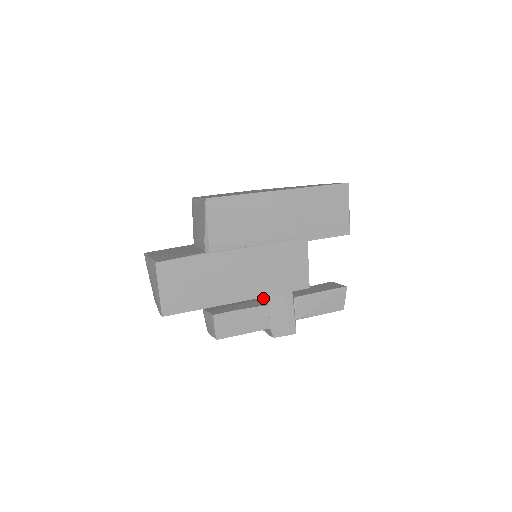
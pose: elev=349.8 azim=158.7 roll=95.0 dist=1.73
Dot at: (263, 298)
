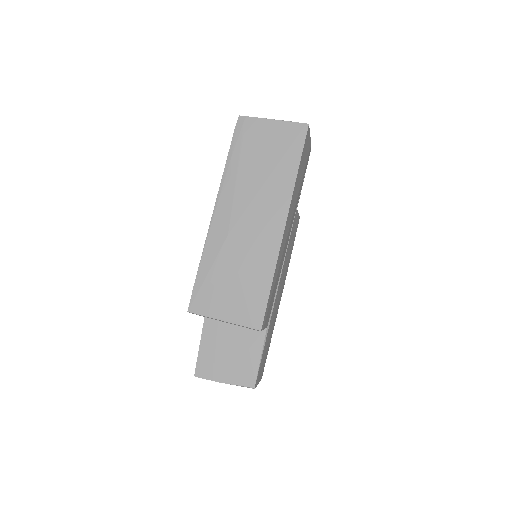
Dot at: occluded
